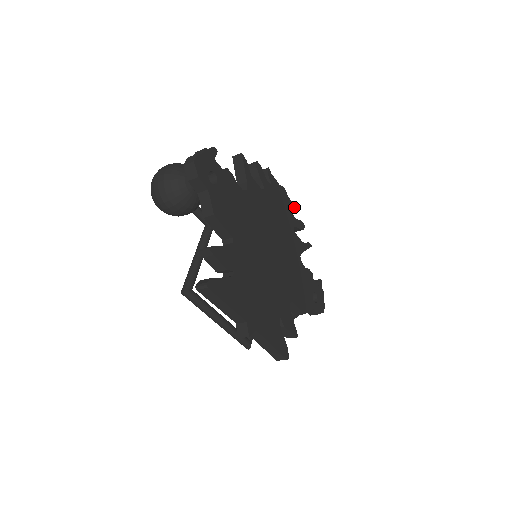
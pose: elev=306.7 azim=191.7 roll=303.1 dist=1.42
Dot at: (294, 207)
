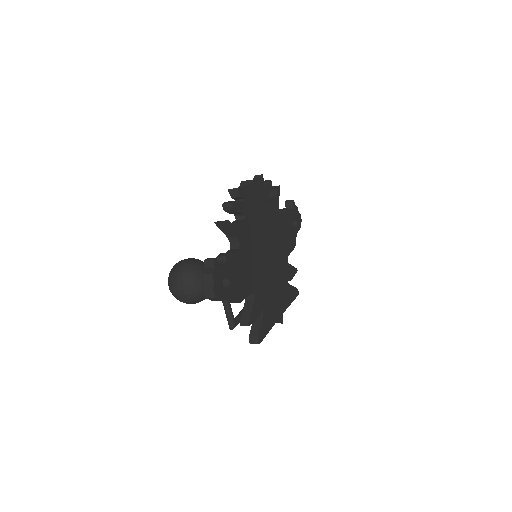
Dot at: (261, 181)
